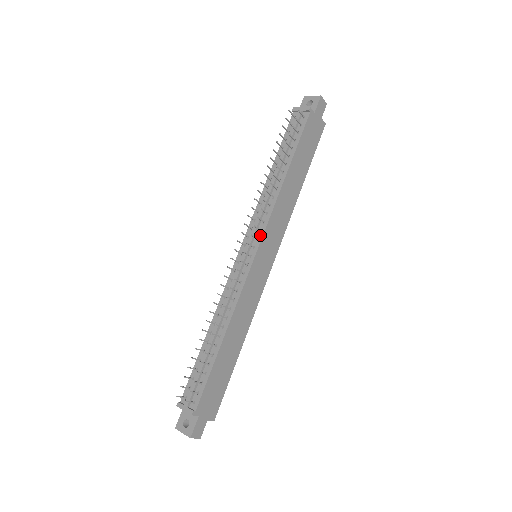
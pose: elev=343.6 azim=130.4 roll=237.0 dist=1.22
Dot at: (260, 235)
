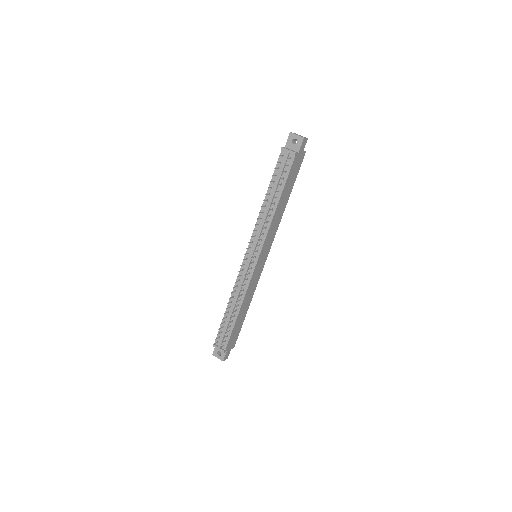
Dot at: (259, 249)
